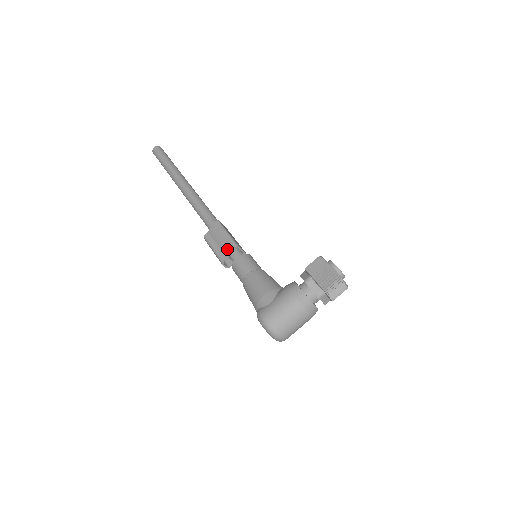
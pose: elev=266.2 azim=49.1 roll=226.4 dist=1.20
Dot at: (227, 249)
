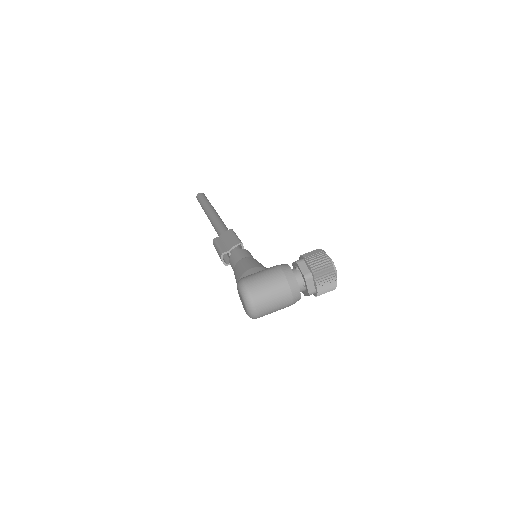
Dot at: (231, 245)
